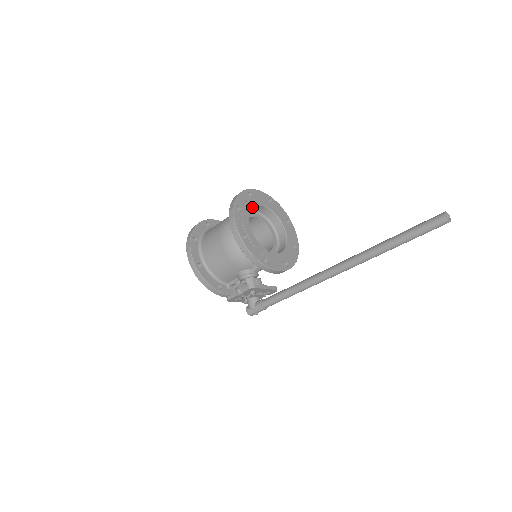
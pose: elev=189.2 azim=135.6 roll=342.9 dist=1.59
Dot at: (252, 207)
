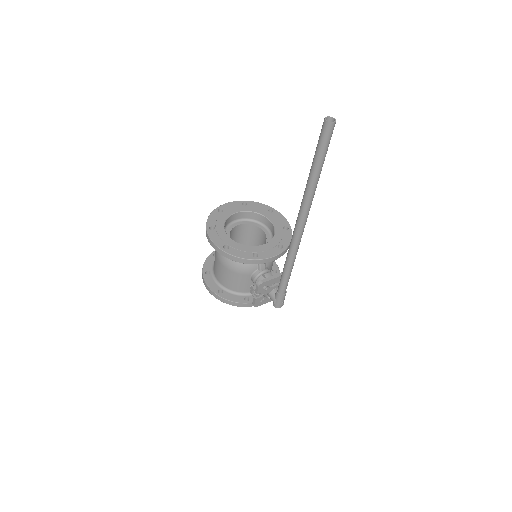
Dot at: (226, 219)
